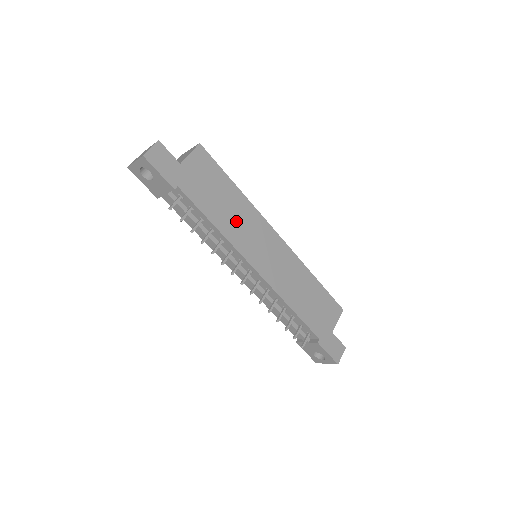
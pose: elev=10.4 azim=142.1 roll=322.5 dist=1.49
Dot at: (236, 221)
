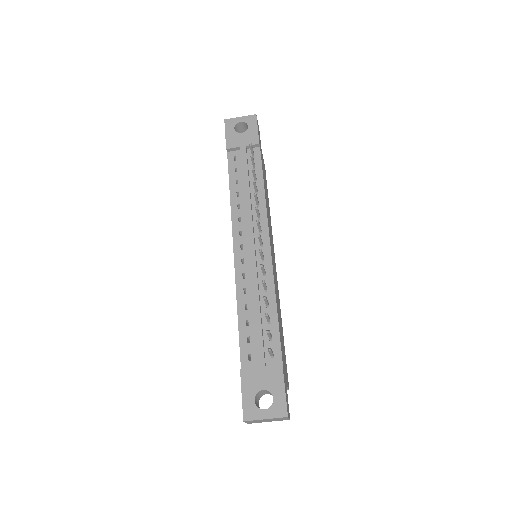
Dot at: (268, 212)
